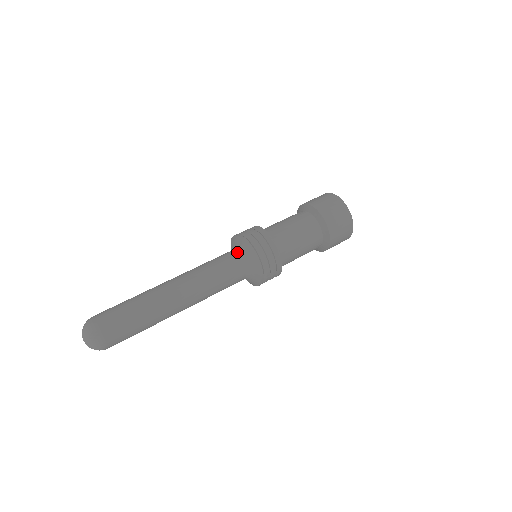
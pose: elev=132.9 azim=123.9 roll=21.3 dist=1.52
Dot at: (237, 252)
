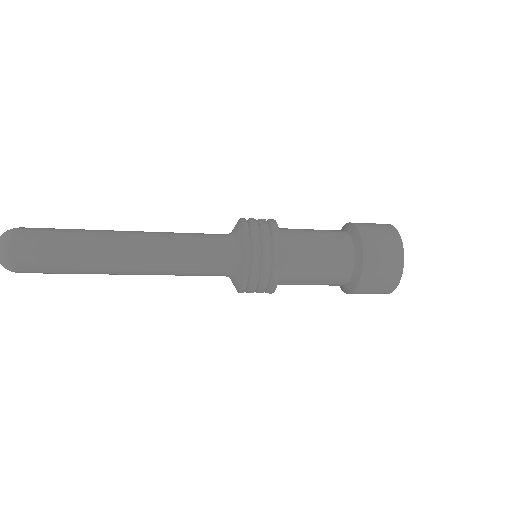
Dot at: (231, 236)
